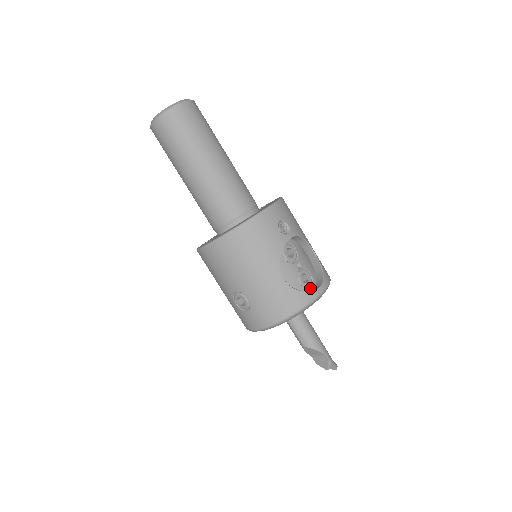
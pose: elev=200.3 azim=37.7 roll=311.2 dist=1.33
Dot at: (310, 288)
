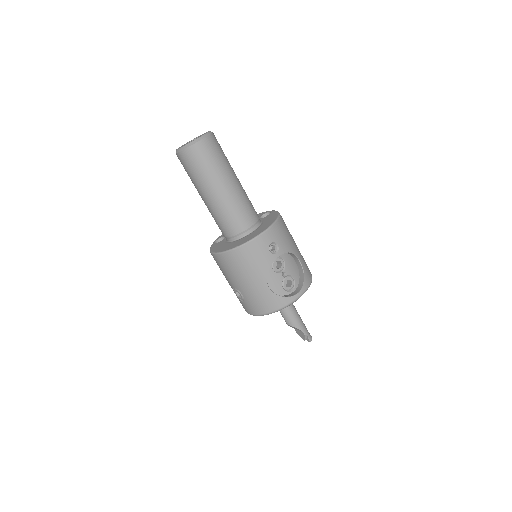
Dot at: (292, 291)
